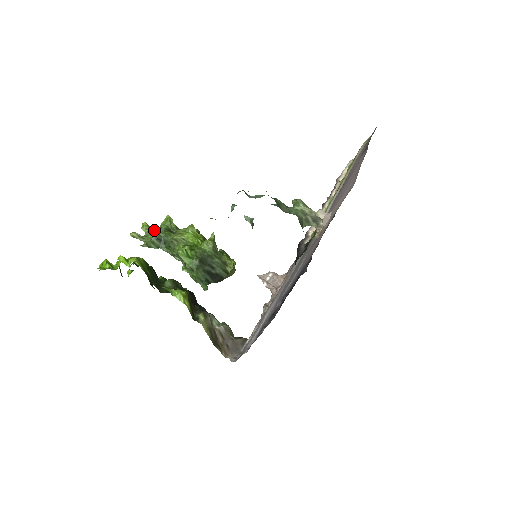
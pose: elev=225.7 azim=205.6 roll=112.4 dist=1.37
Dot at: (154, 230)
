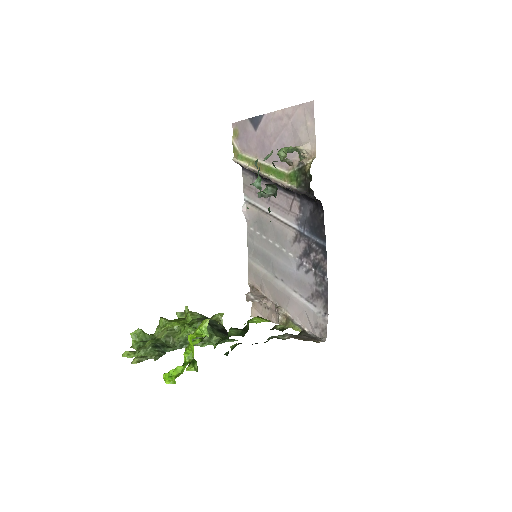
Dot at: (141, 347)
